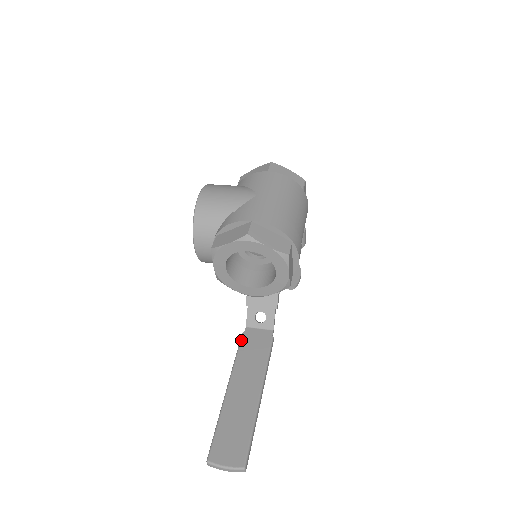
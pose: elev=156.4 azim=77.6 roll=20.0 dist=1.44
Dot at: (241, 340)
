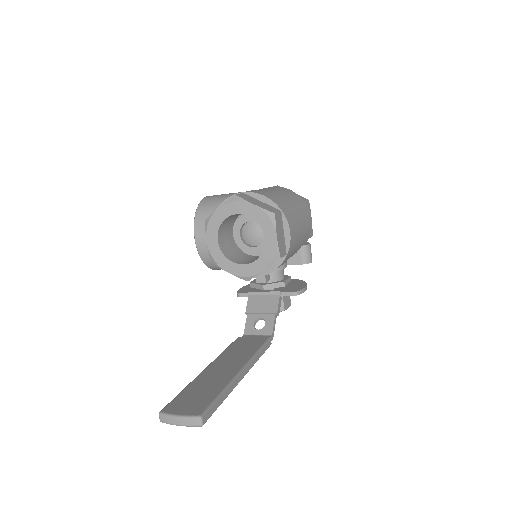
Dot at: occluded
